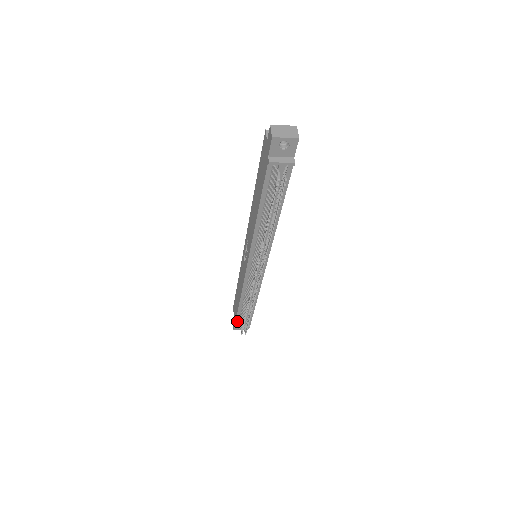
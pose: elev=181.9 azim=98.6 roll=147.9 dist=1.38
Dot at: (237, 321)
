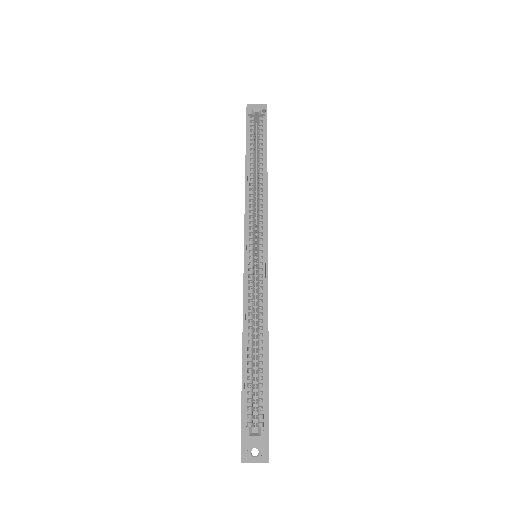
Dot at: occluded
